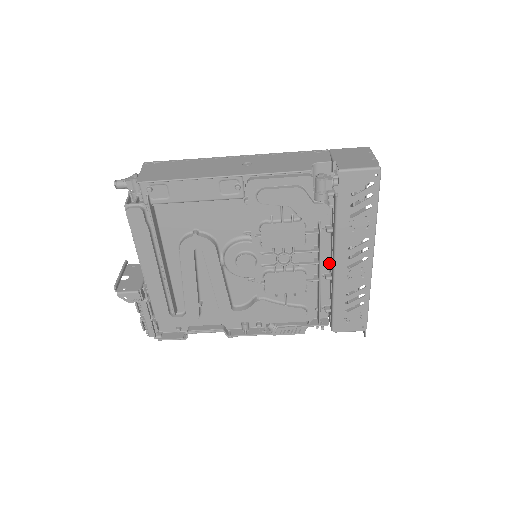
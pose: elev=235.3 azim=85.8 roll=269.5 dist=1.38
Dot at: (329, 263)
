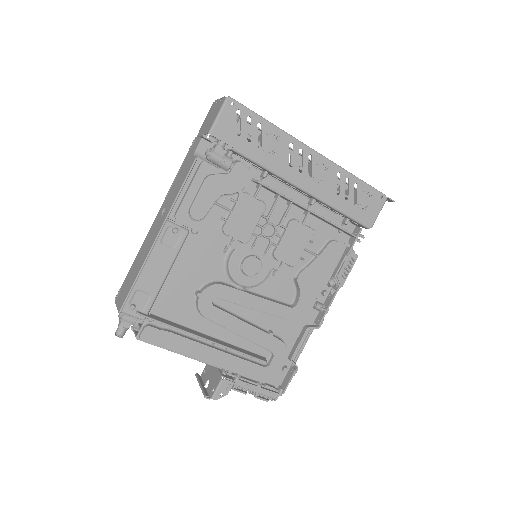
Dot at: (299, 194)
